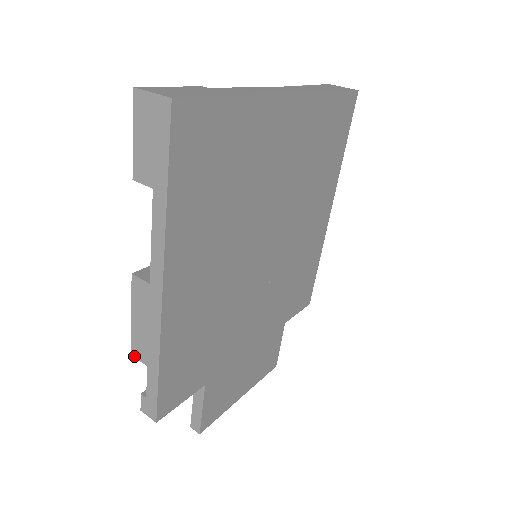
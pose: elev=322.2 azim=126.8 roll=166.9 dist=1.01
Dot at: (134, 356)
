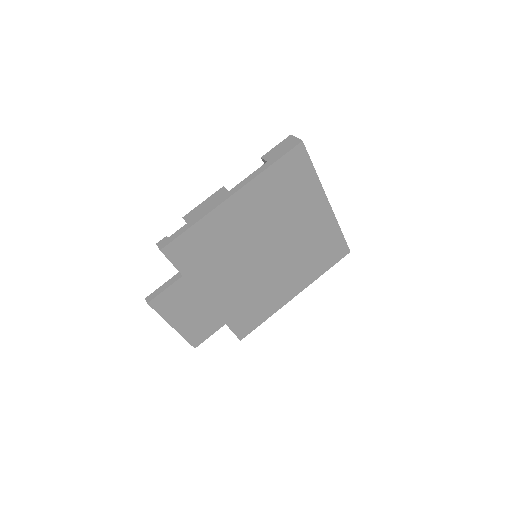
Dot at: (184, 218)
